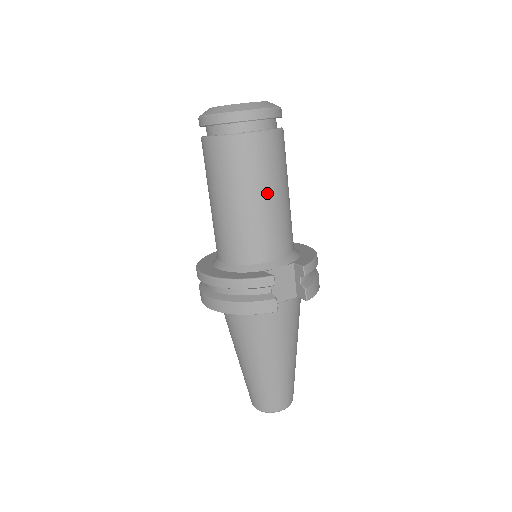
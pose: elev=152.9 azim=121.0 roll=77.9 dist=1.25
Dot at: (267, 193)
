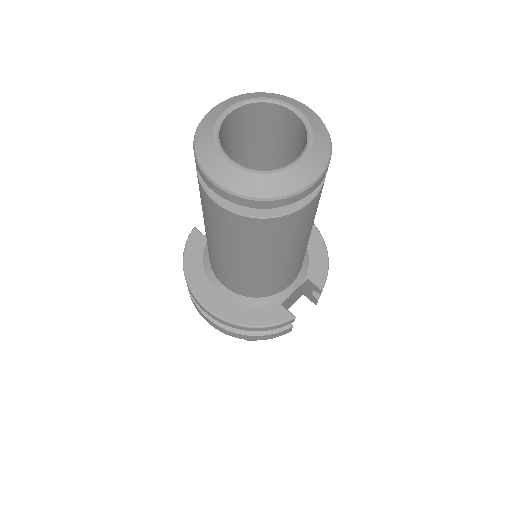
Dot at: (297, 248)
